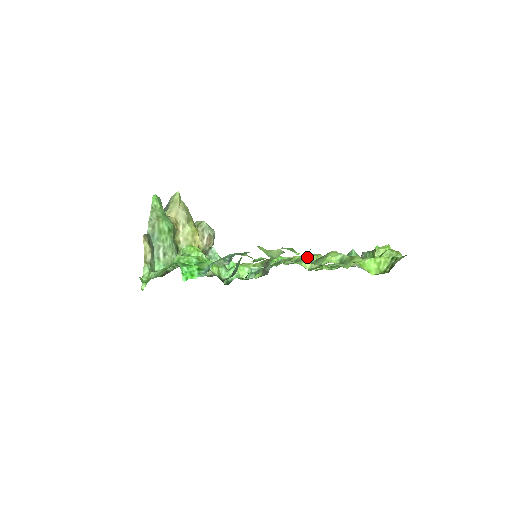
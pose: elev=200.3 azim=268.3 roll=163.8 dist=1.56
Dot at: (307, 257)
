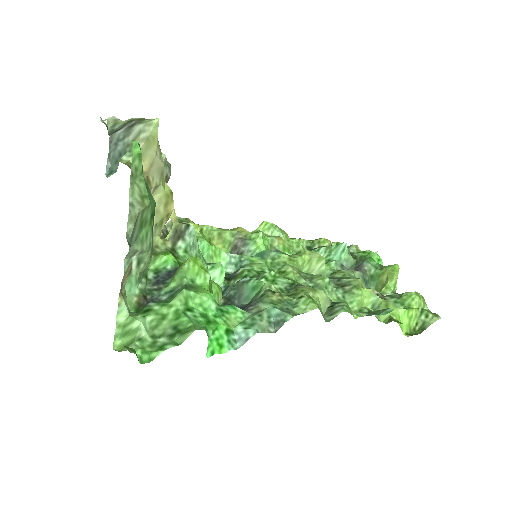
Dot at: (330, 284)
